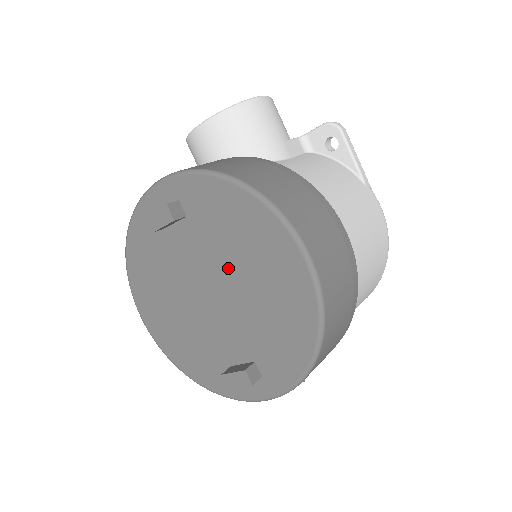
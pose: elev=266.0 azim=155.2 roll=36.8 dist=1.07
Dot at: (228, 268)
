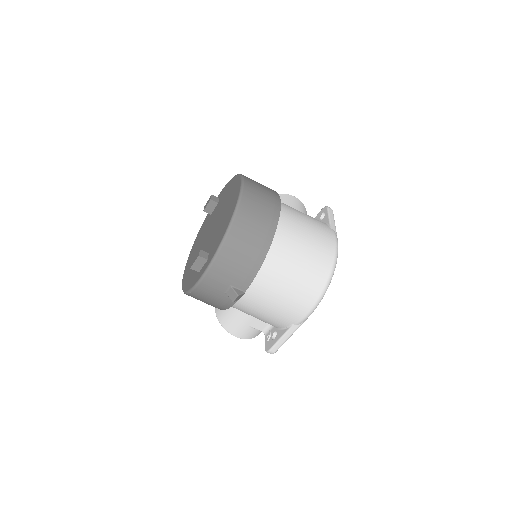
Dot at: (220, 213)
